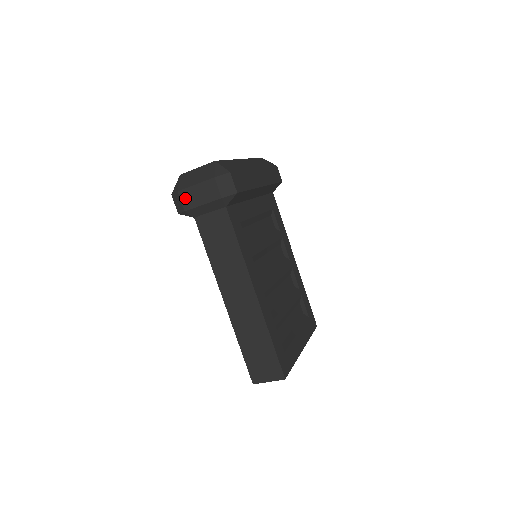
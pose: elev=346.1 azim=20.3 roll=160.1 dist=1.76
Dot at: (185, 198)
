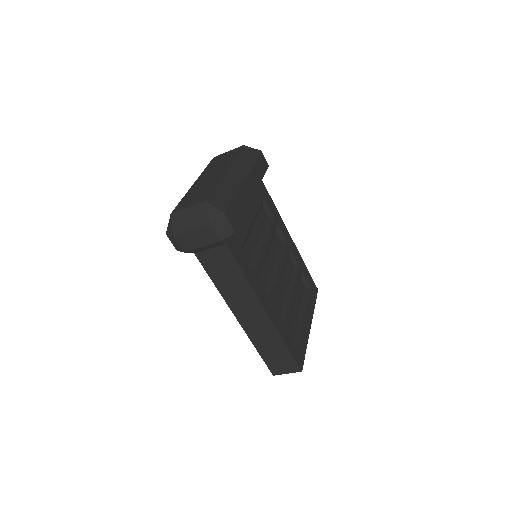
Dot at: (182, 241)
